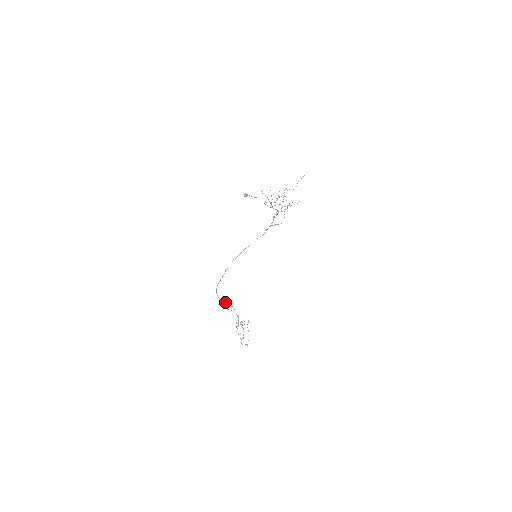
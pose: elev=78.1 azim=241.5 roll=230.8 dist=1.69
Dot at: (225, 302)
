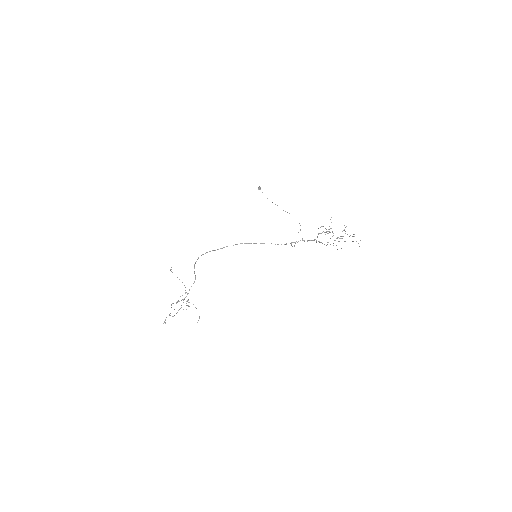
Dot at: occluded
